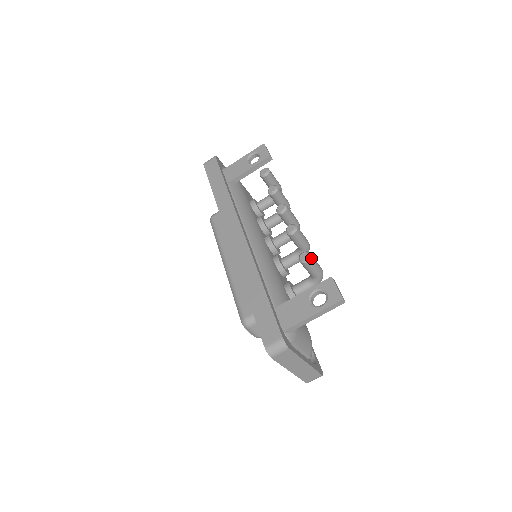
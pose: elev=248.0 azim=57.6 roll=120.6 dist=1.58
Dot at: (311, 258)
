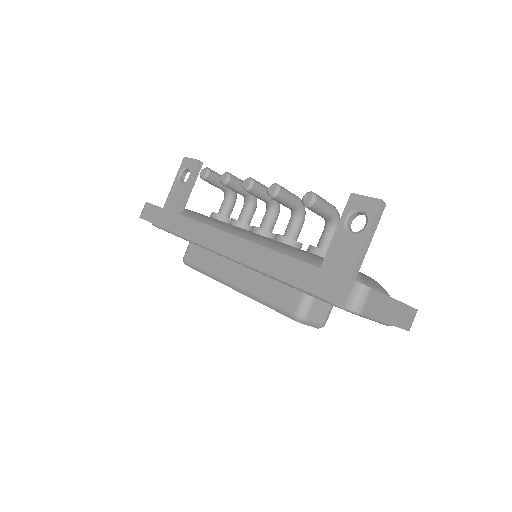
Dot at: (316, 195)
